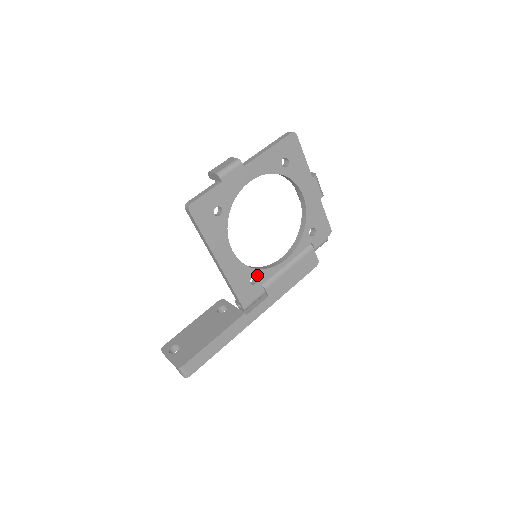
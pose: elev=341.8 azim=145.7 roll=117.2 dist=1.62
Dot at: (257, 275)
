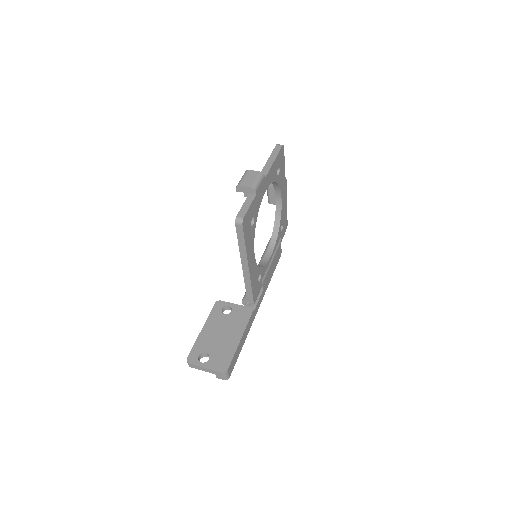
Dot at: (261, 273)
